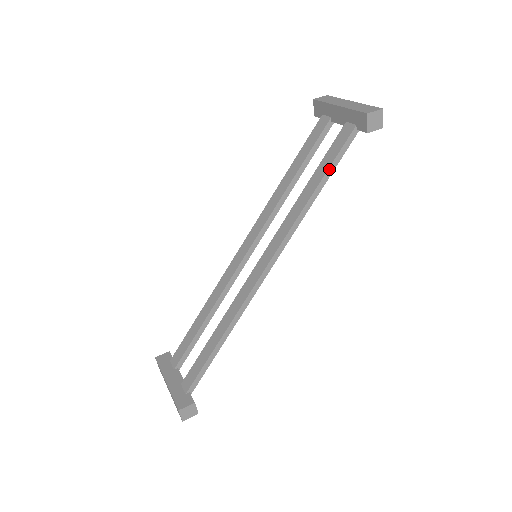
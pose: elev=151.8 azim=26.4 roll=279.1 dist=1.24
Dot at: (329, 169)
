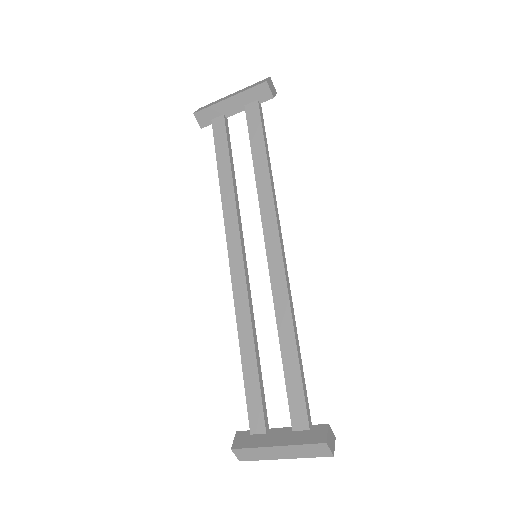
Dot at: (264, 141)
